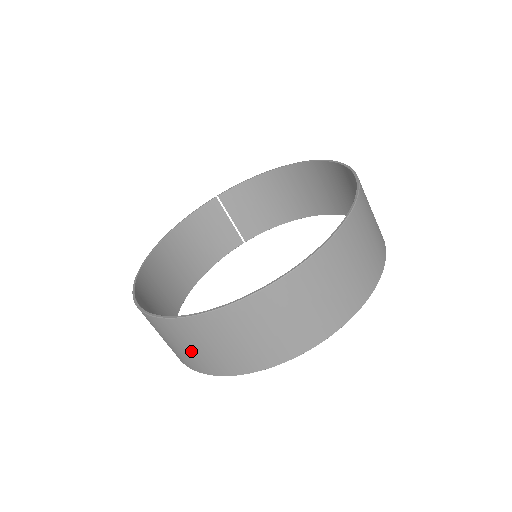
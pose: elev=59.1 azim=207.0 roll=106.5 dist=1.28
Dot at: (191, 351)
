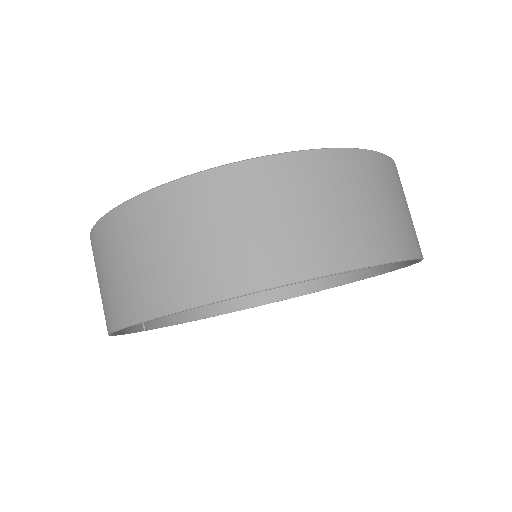
Dot at: (327, 216)
